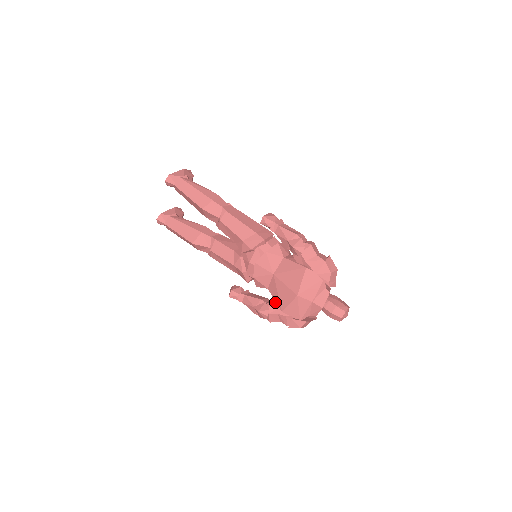
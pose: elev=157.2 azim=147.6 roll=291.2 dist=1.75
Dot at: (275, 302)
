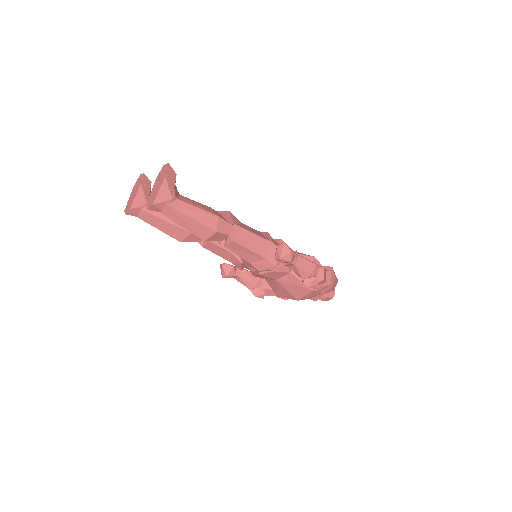
Dot at: (271, 288)
